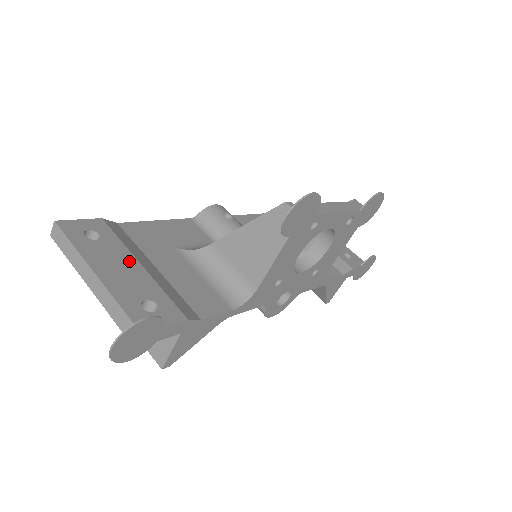
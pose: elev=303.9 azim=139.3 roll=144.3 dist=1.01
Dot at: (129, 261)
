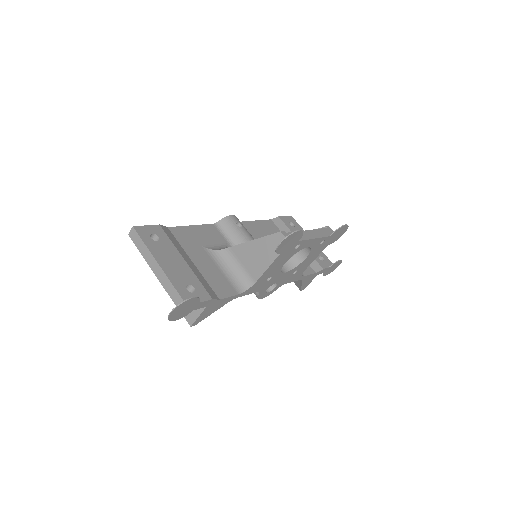
Dot at: (178, 257)
